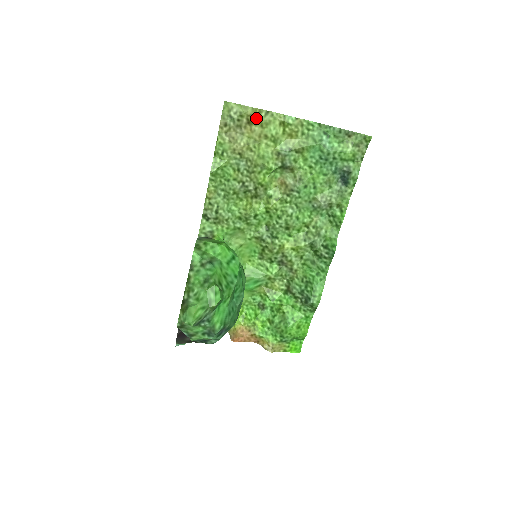
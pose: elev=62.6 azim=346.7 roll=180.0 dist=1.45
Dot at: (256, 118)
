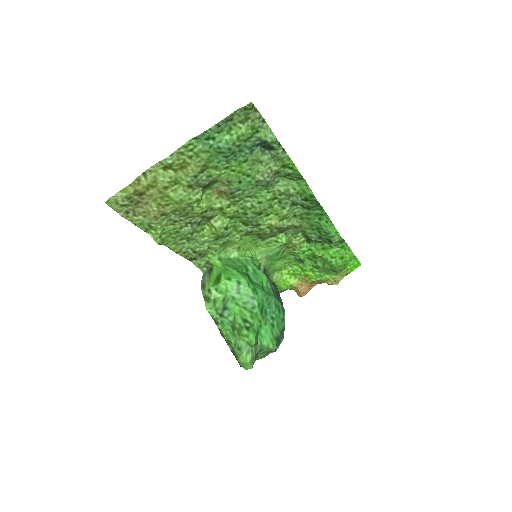
Dot at: (141, 188)
